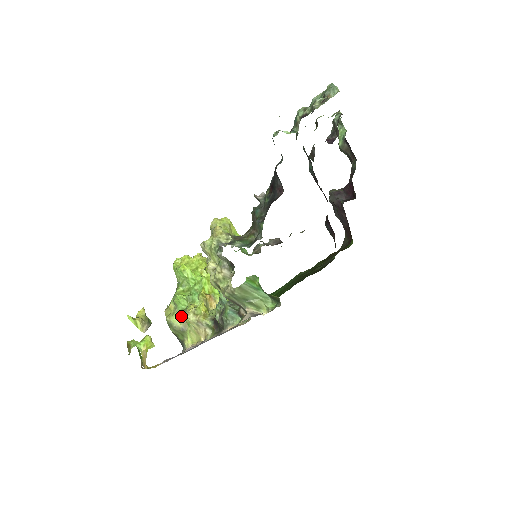
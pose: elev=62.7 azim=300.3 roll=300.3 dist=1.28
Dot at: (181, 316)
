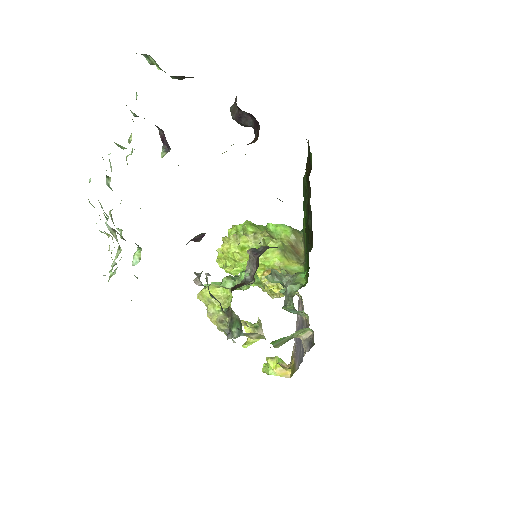
Dot at: occluded
